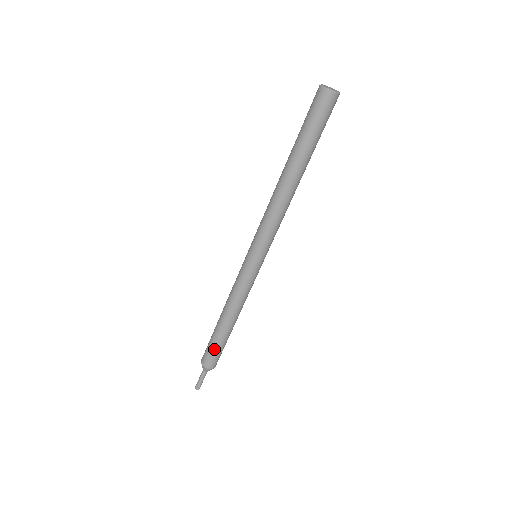
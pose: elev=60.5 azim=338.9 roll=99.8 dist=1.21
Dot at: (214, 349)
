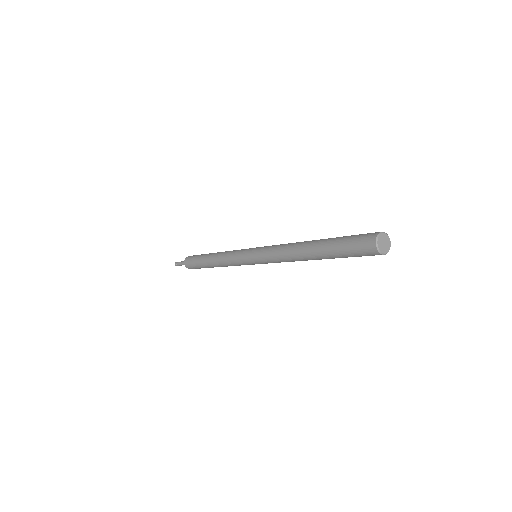
Dot at: (199, 268)
